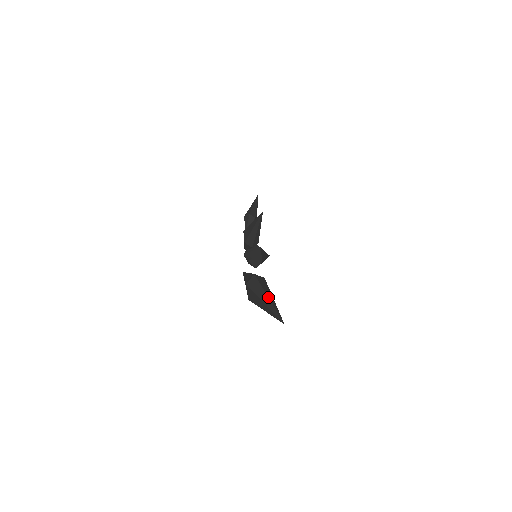
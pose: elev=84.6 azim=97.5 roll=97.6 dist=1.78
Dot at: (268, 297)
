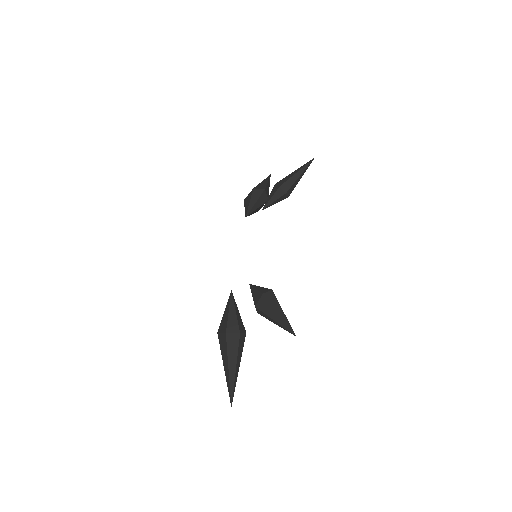
Dot at: (236, 370)
